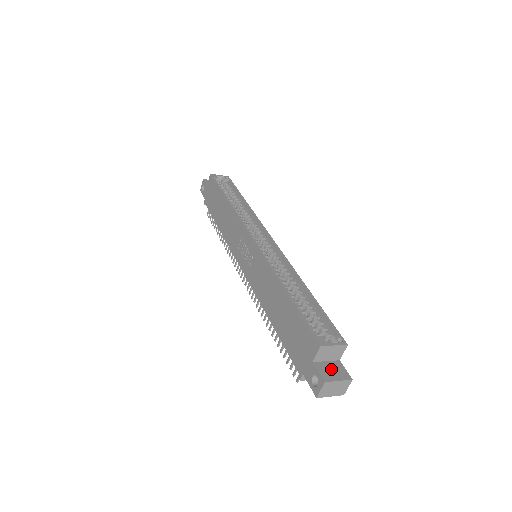
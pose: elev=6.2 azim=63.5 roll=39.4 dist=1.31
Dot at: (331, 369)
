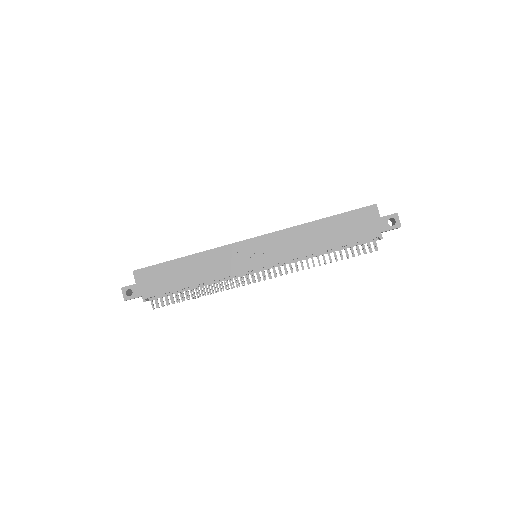
Dot at: occluded
